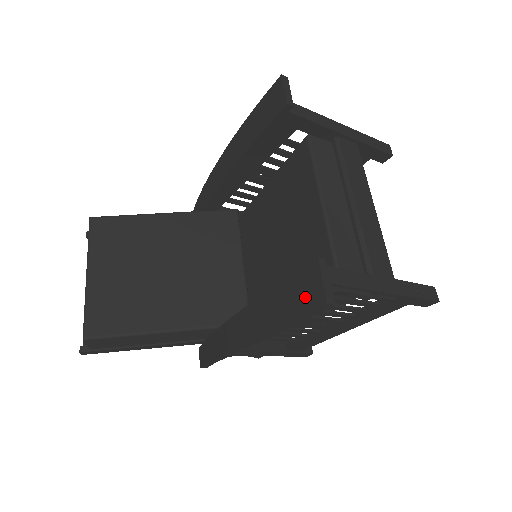
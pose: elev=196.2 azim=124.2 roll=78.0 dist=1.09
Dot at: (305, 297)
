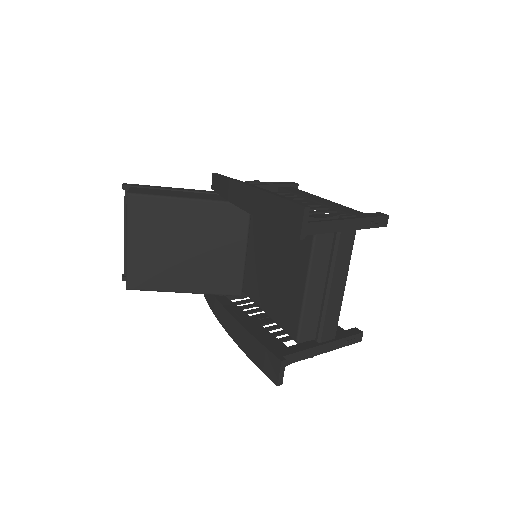
Dot at: (269, 368)
